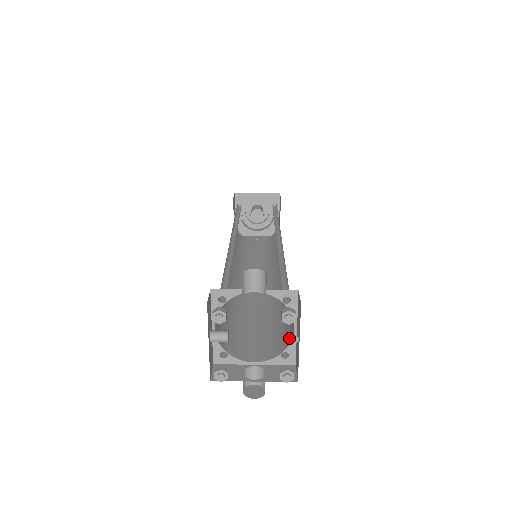
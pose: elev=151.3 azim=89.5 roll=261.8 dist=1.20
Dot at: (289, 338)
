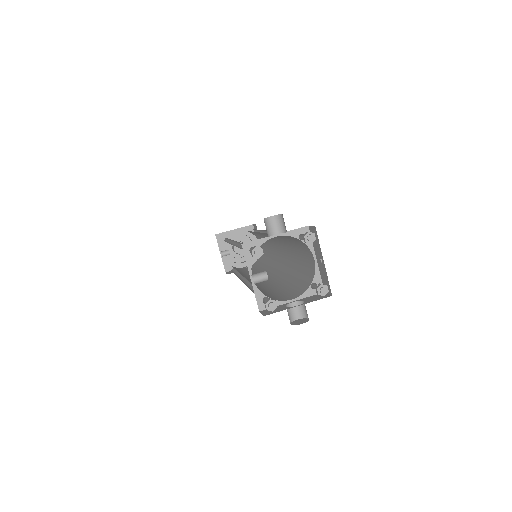
Dot at: (312, 273)
